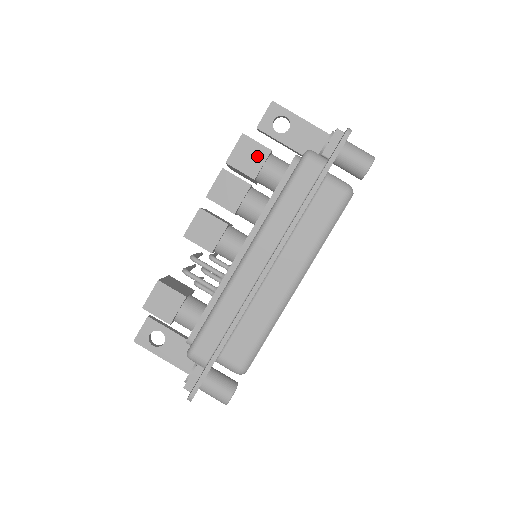
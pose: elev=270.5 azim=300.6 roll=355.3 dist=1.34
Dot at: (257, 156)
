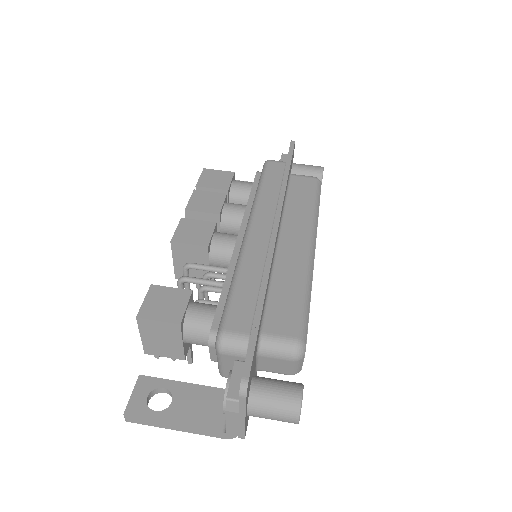
Dot at: (223, 177)
